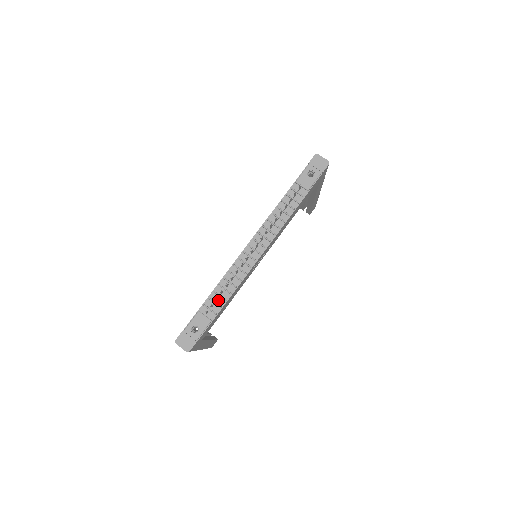
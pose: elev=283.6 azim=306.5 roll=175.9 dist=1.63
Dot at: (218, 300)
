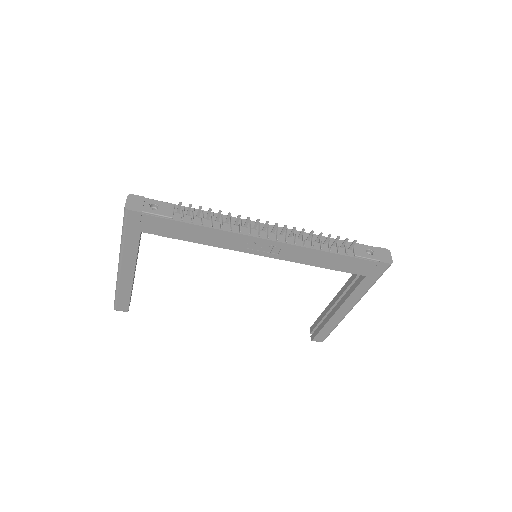
Dot at: (197, 218)
